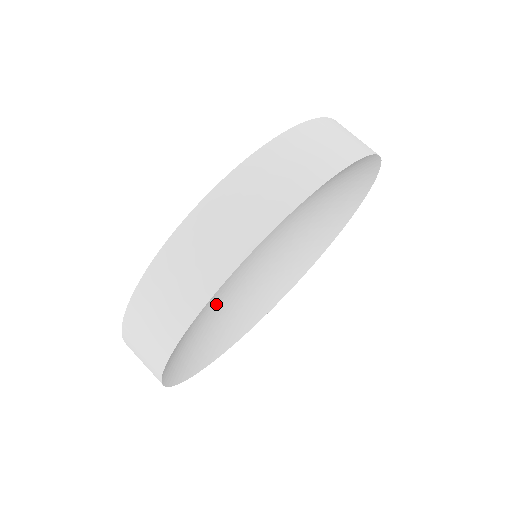
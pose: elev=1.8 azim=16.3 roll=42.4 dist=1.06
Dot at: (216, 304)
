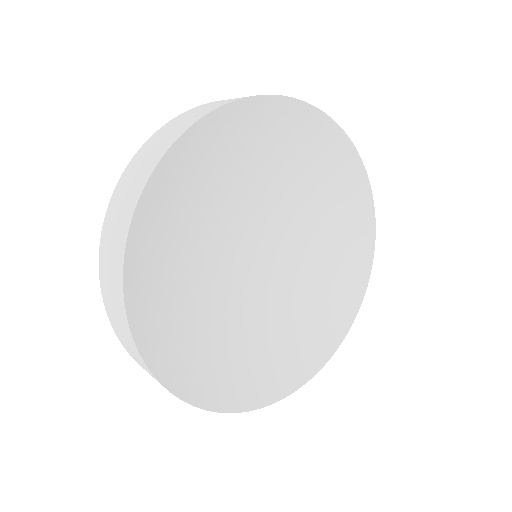
Dot at: (219, 305)
